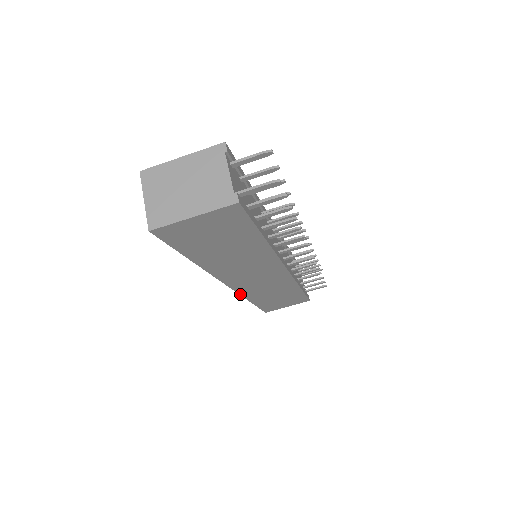
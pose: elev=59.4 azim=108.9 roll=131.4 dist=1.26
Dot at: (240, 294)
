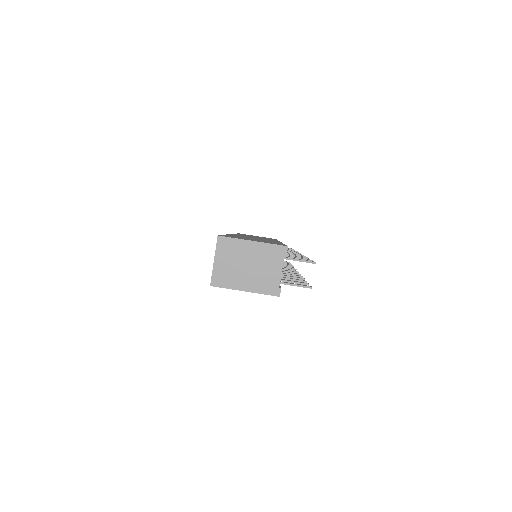
Dot at: occluded
